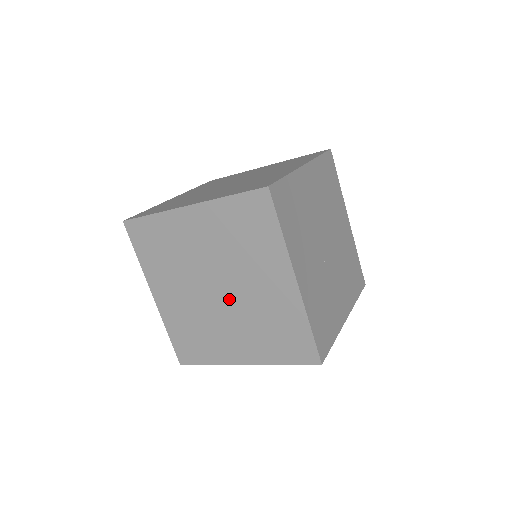
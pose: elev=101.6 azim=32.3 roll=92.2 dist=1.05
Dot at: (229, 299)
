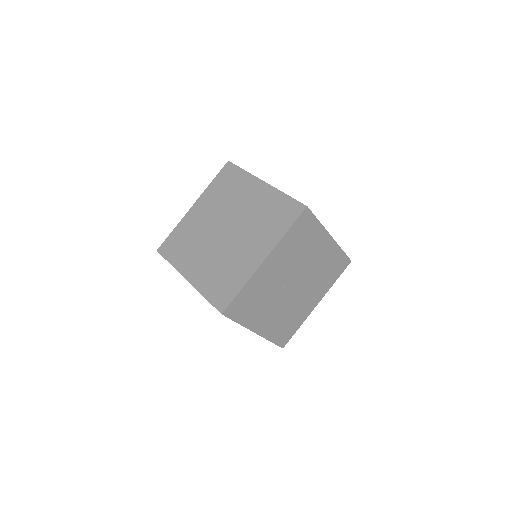
Dot at: (224, 240)
